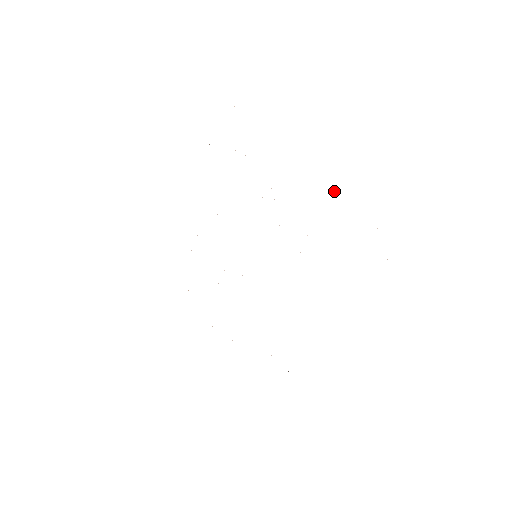
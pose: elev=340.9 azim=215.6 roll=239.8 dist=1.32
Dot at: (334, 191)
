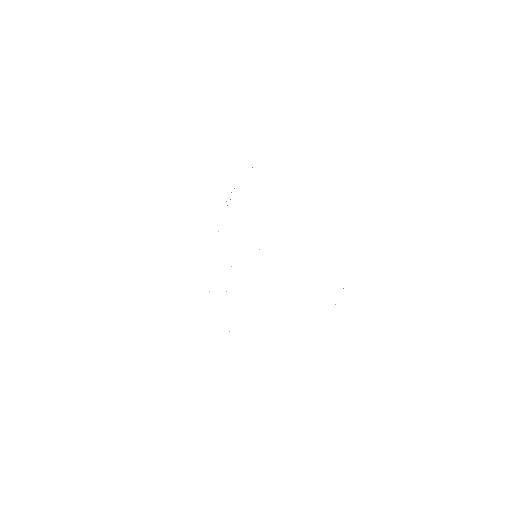
Dot at: occluded
